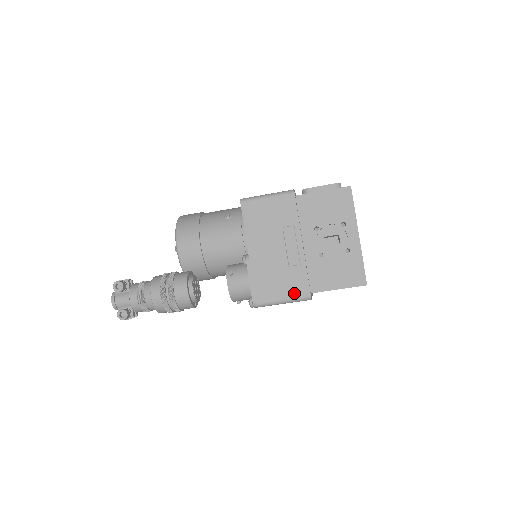
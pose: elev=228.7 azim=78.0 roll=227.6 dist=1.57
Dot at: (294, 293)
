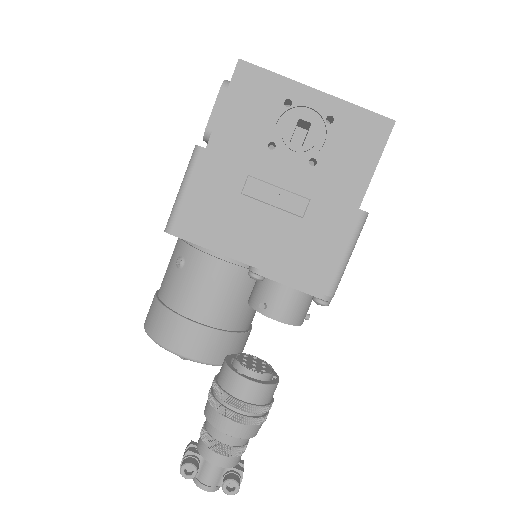
Dot at: (345, 233)
